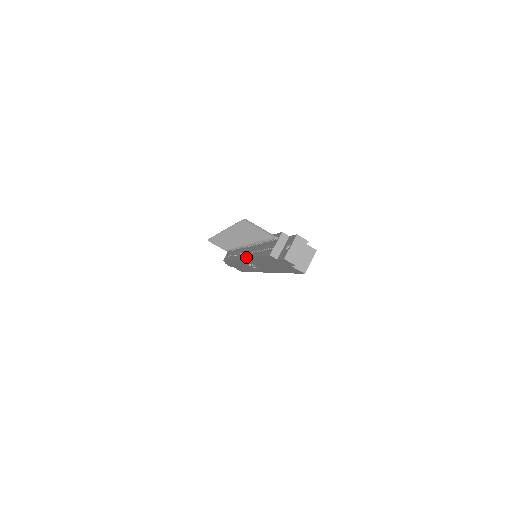
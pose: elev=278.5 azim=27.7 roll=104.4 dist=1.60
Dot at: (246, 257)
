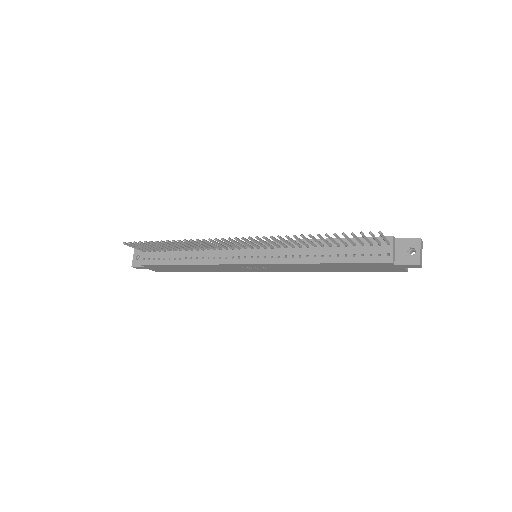
Dot at: (280, 263)
